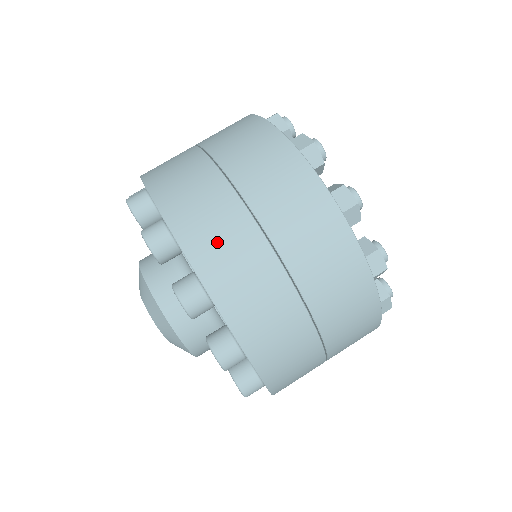
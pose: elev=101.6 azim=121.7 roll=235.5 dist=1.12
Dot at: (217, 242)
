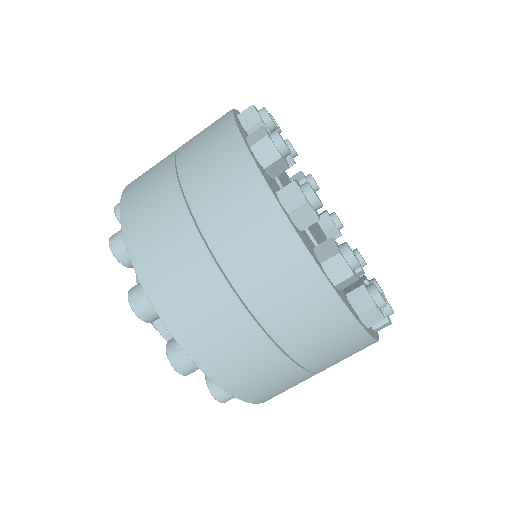
Dot at: (159, 248)
